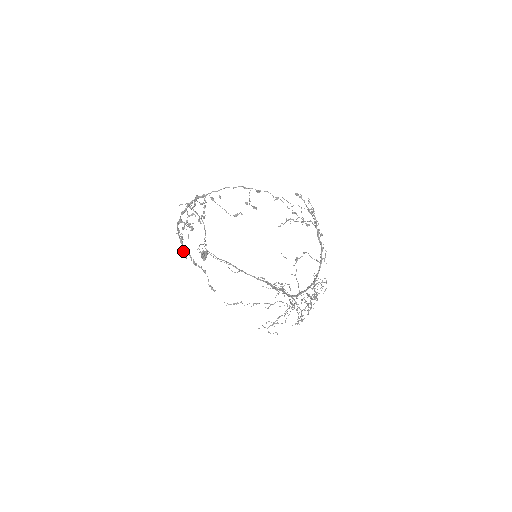
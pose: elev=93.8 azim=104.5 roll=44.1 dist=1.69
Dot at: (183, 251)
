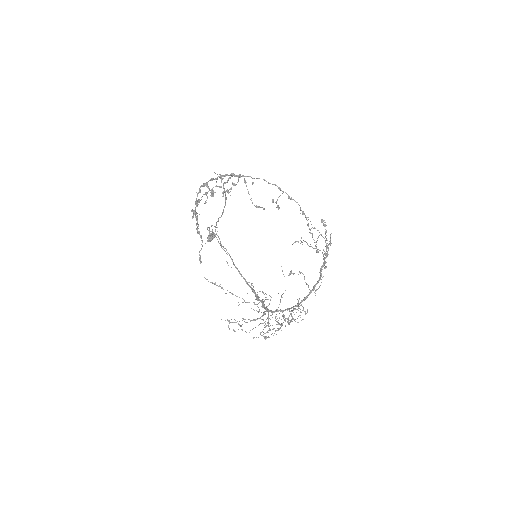
Dot at: (193, 211)
